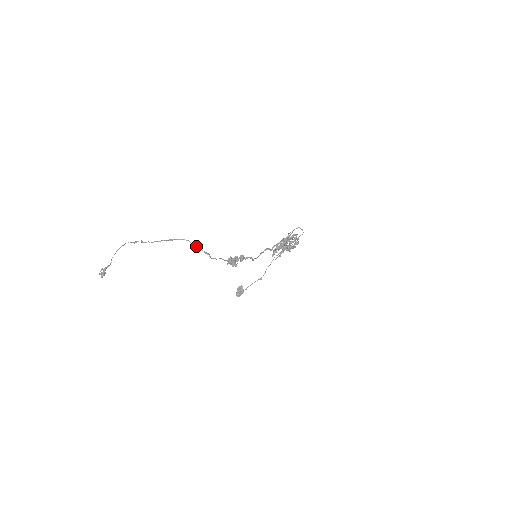
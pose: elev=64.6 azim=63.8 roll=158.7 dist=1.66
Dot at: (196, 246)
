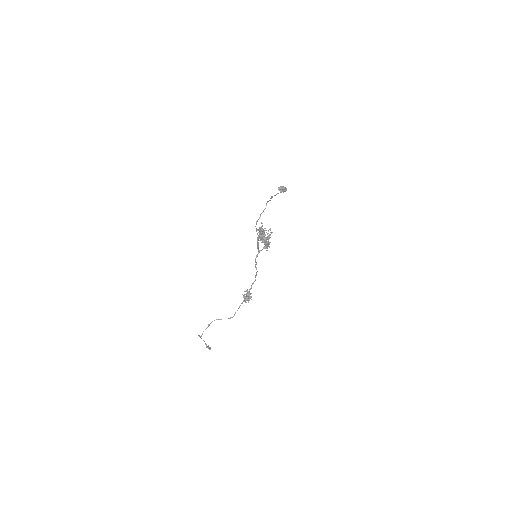
Dot at: occluded
